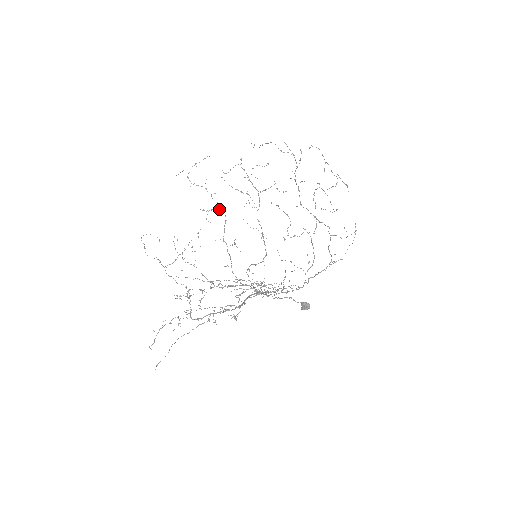
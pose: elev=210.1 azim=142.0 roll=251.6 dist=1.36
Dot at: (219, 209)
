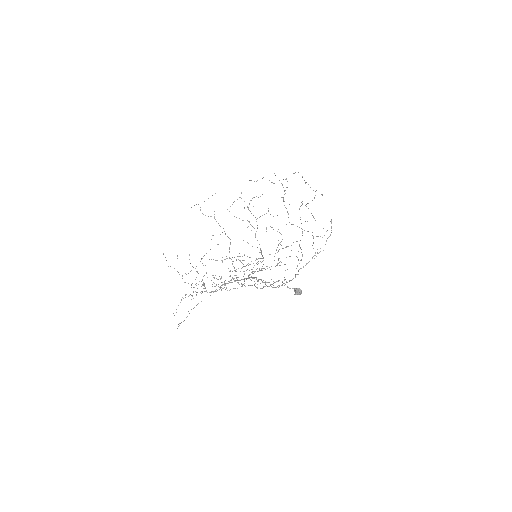
Dot at: (225, 234)
